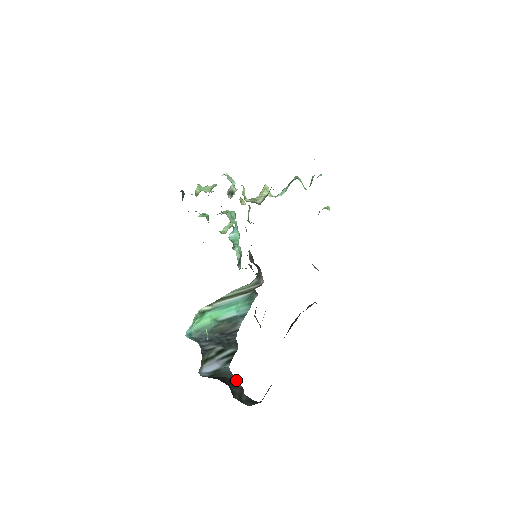
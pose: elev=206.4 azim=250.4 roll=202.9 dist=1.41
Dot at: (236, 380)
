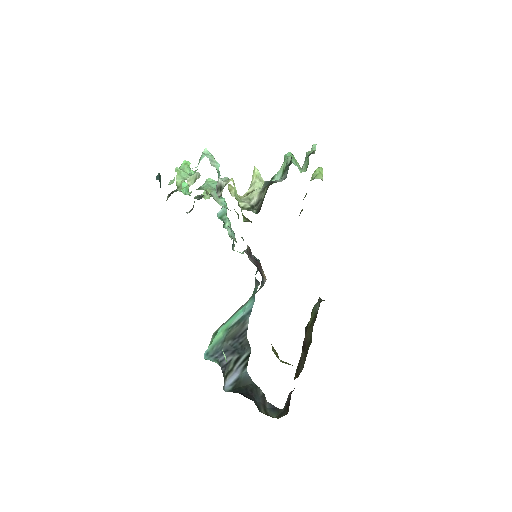
Dot at: (256, 386)
